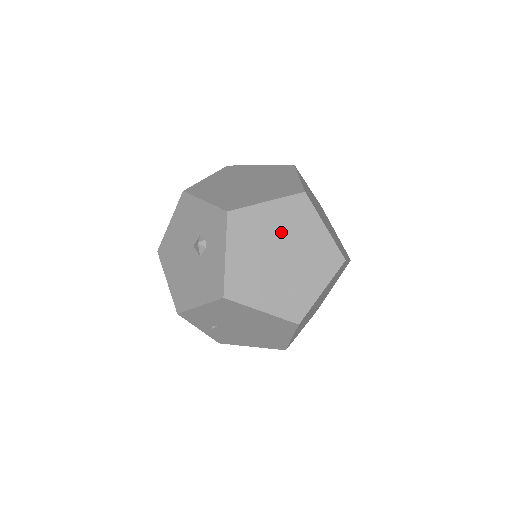
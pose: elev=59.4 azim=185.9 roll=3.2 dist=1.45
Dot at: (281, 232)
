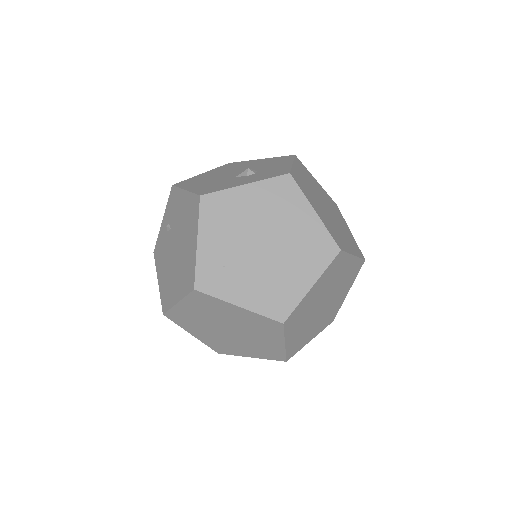
Dot at: (289, 237)
